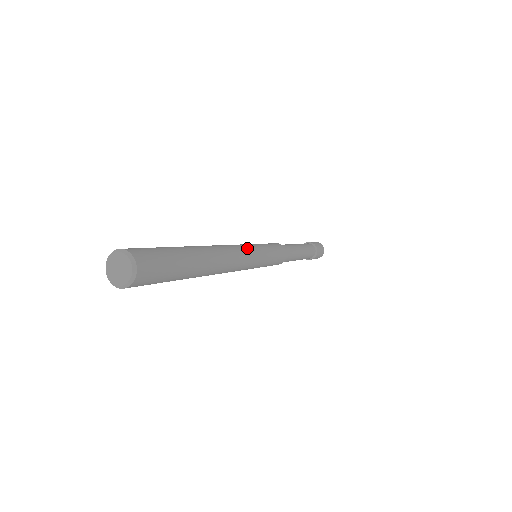
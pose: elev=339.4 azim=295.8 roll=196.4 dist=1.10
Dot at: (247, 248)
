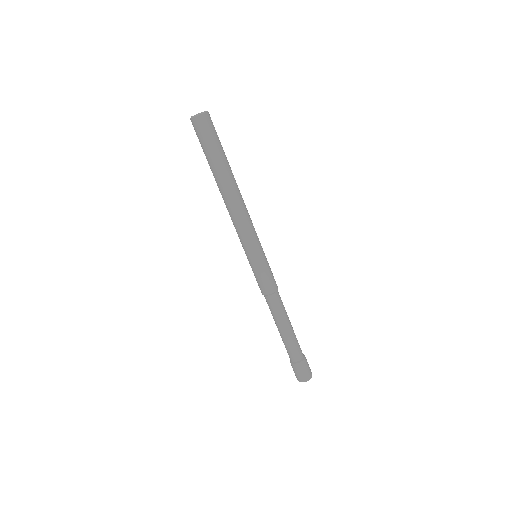
Dot at: occluded
